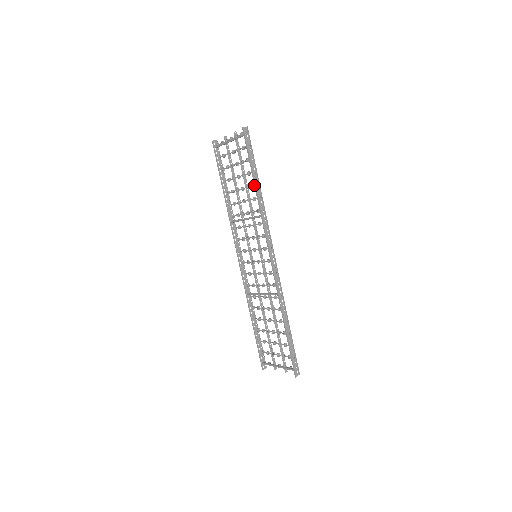
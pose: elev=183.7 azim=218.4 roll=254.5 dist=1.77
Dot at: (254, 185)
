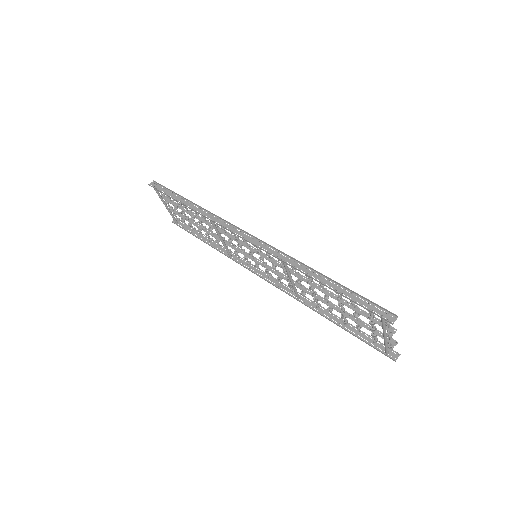
Dot at: occluded
